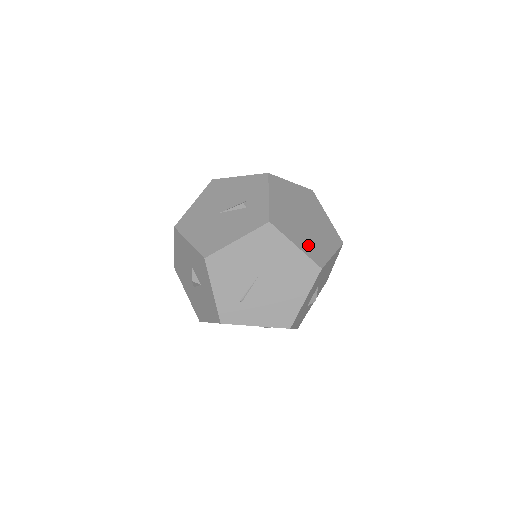
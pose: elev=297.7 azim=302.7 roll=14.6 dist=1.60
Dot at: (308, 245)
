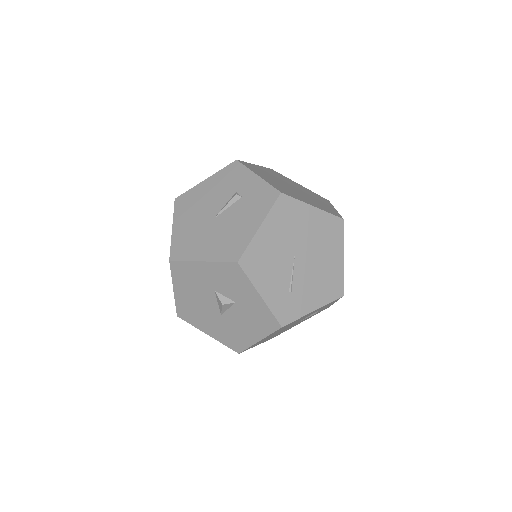
Dot at: (318, 205)
